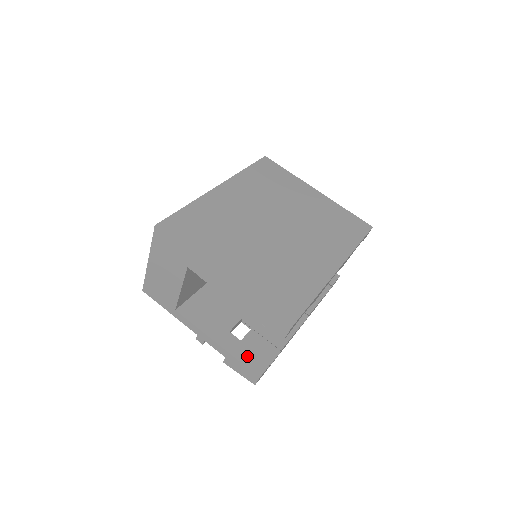
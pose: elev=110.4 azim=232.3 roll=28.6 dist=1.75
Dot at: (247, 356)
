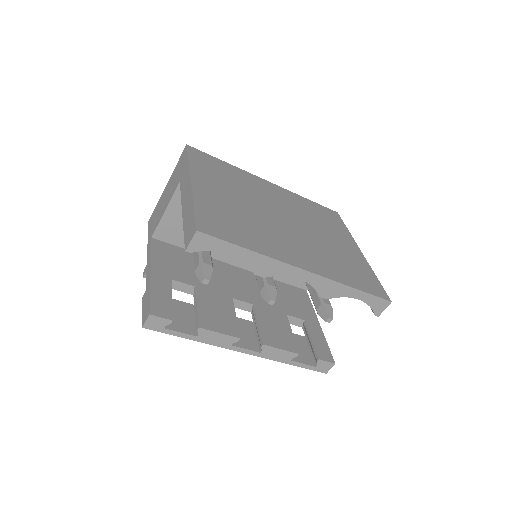
Dot at: (161, 298)
